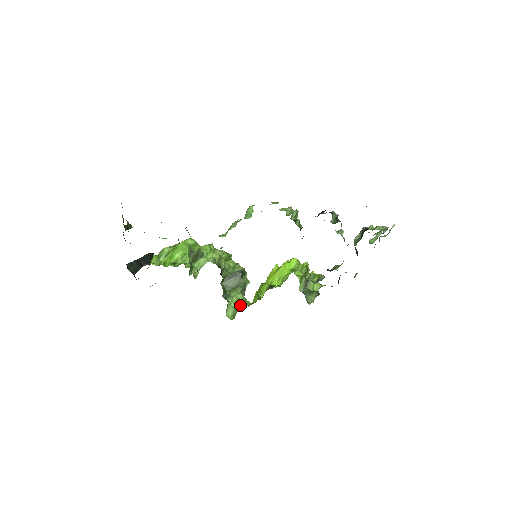
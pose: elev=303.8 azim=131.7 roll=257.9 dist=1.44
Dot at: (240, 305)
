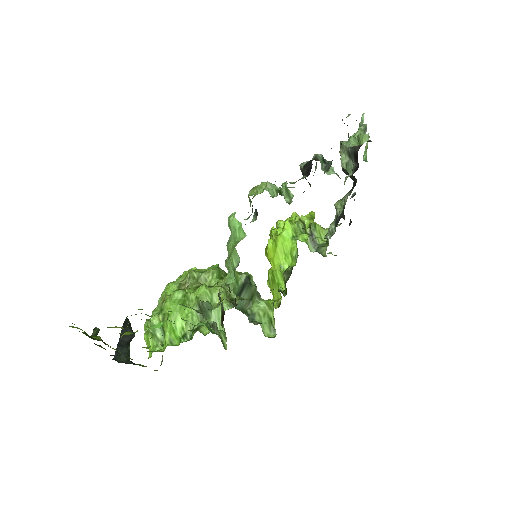
Dot at: (270, 315)
